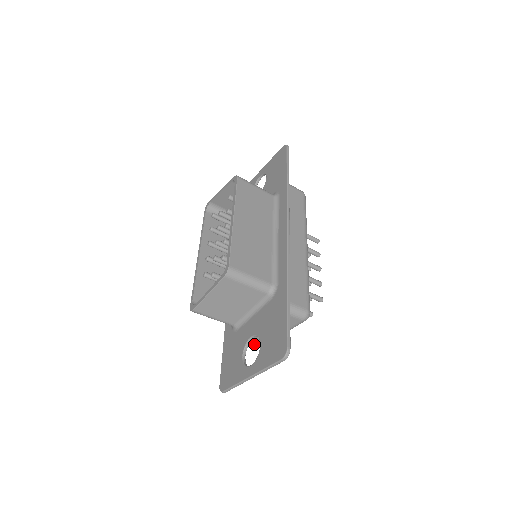
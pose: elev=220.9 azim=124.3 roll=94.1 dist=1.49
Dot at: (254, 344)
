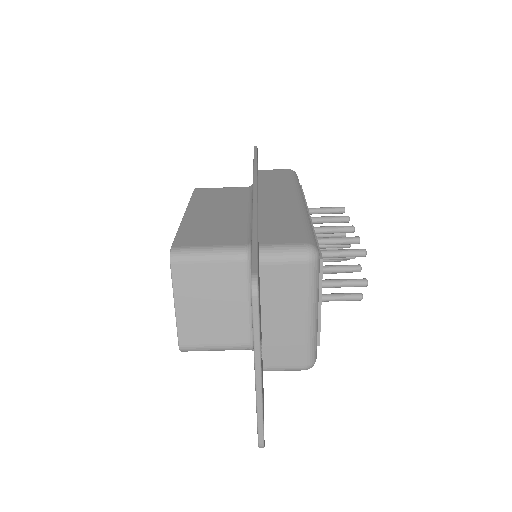
Dot at: (293, 359)
